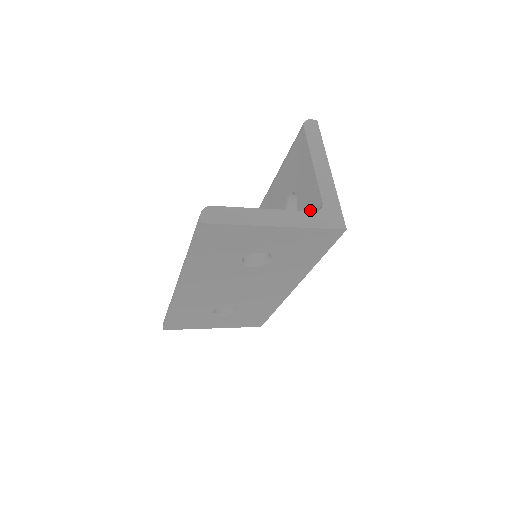
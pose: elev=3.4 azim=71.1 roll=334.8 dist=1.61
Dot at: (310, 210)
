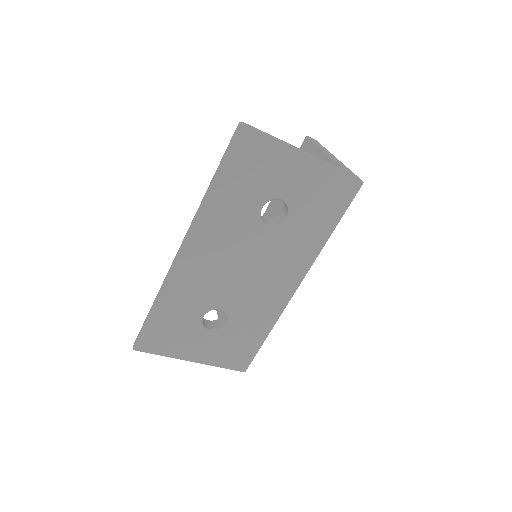
Dot at: occluded
